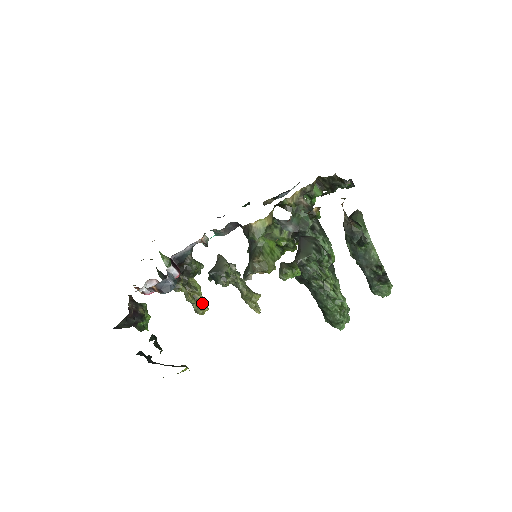
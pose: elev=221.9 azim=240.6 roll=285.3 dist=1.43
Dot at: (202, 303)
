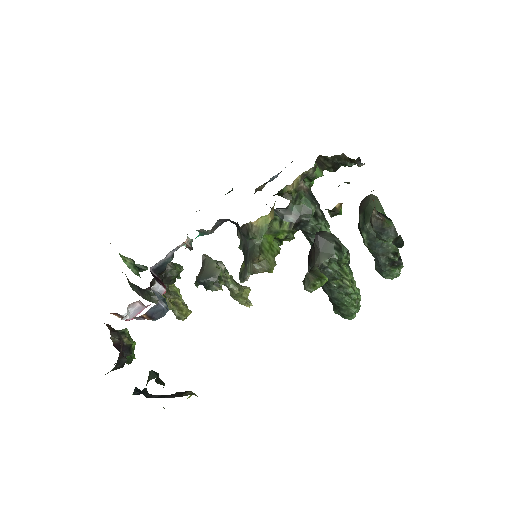
Dot at: (184, 307)
